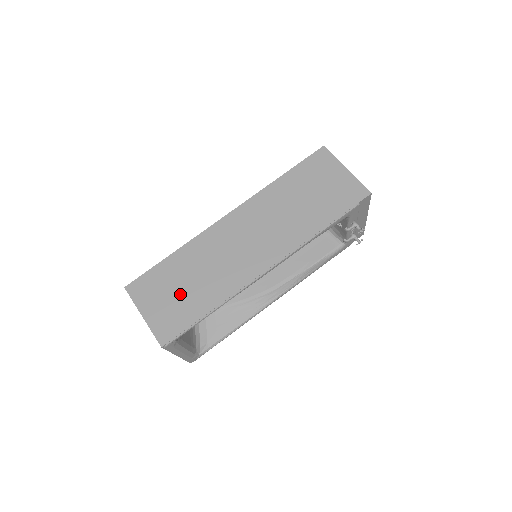
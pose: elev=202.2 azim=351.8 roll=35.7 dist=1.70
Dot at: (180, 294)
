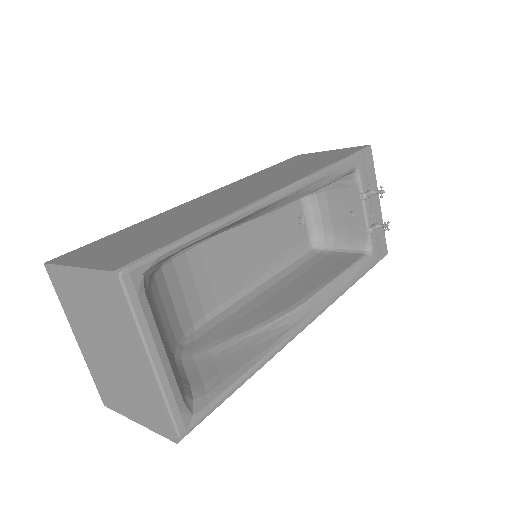
Dot at: (145, 236)
